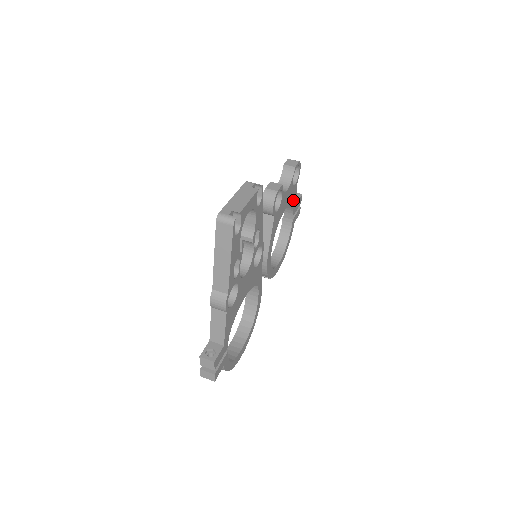
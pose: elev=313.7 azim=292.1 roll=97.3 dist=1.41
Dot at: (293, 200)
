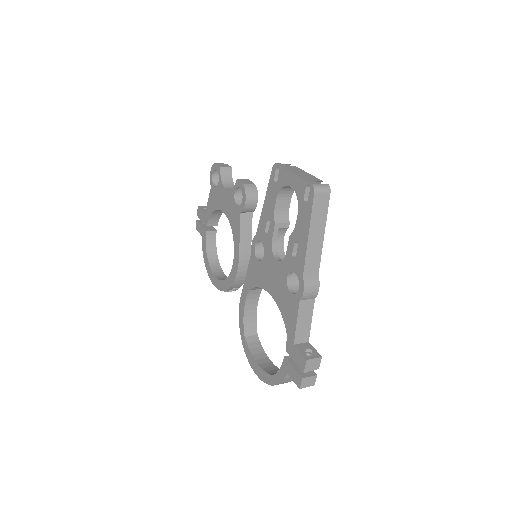
Dot at: occluded
